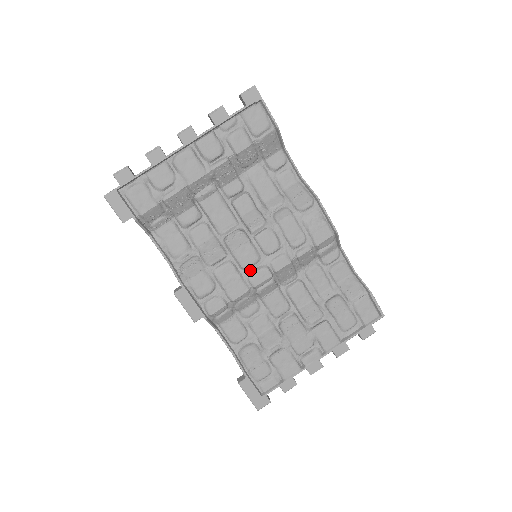
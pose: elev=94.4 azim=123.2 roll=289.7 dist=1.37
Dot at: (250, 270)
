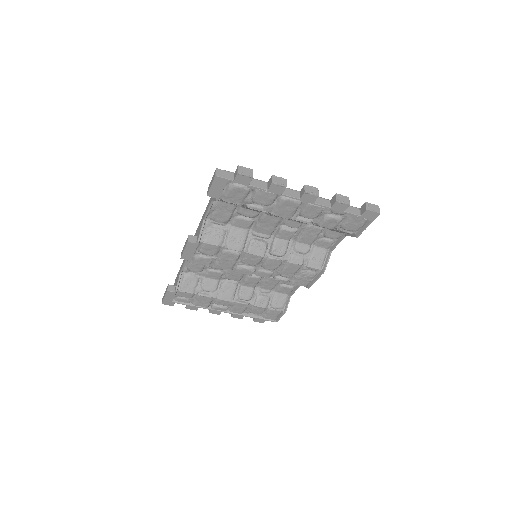
Dot at: (244, 264)
